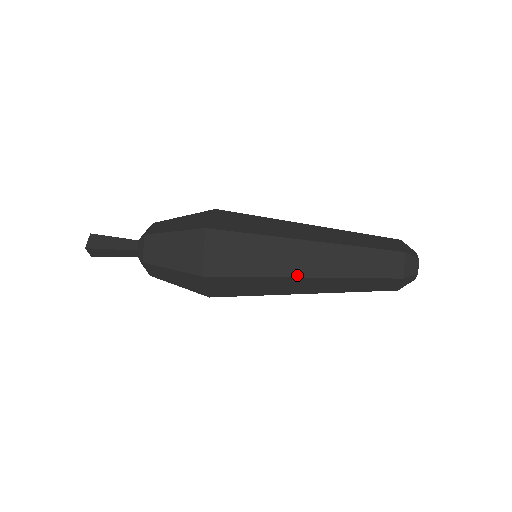
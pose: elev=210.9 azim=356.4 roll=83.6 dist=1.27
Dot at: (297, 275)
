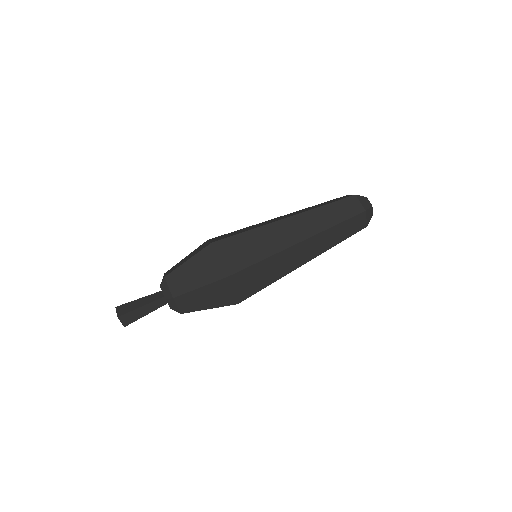
Dot at: (295, 243)
